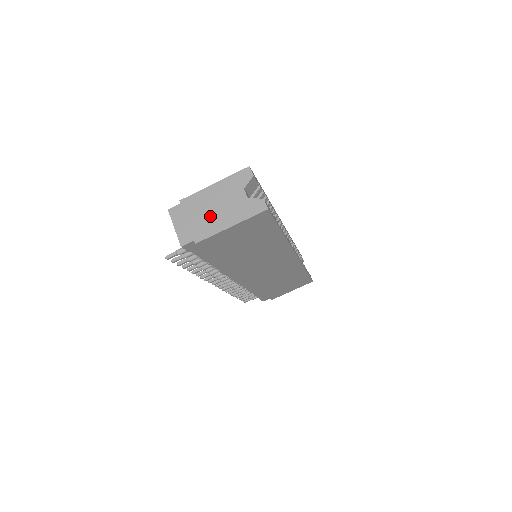
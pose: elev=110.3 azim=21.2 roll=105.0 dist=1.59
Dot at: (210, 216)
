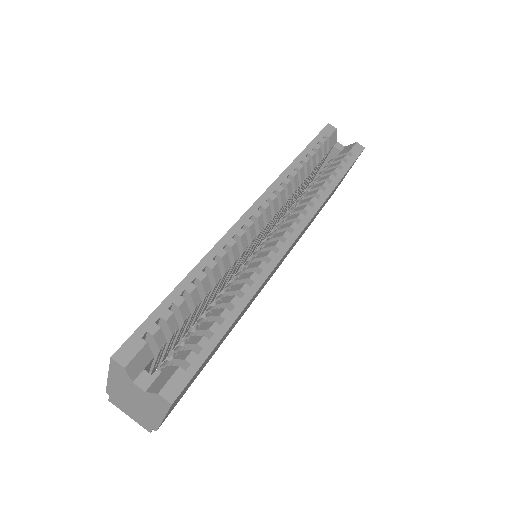
Dot at: (139, 409)
